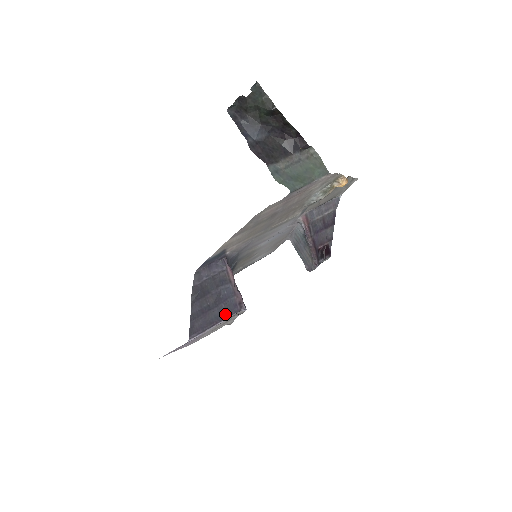
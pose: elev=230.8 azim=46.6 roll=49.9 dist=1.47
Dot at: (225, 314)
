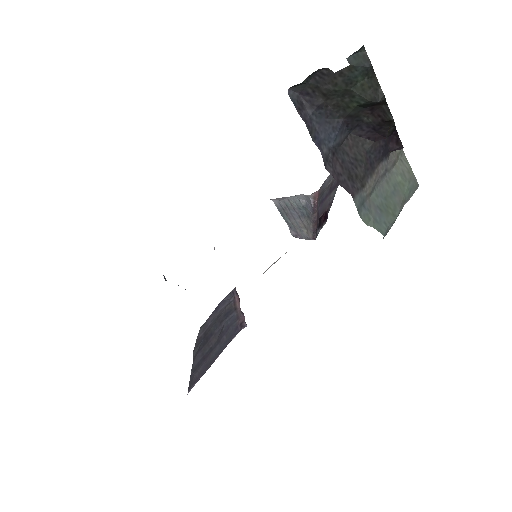
Dot at: (225, 344)
